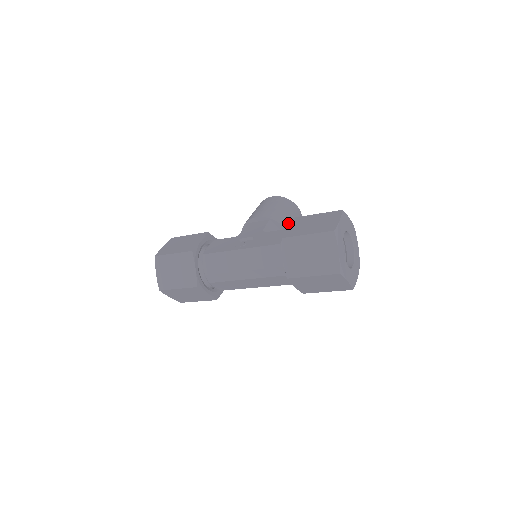
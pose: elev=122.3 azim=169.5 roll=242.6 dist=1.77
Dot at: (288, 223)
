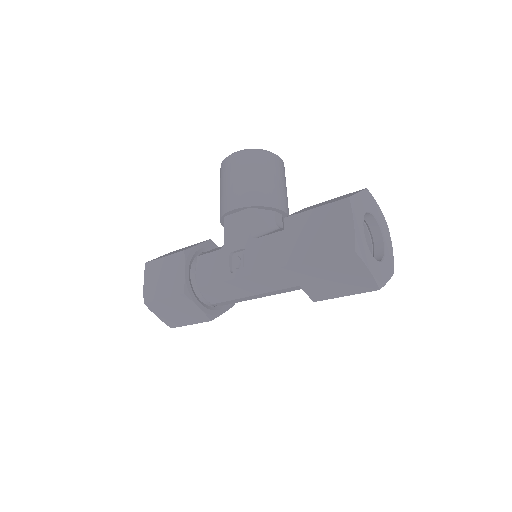
Dot at: (273, 195)
